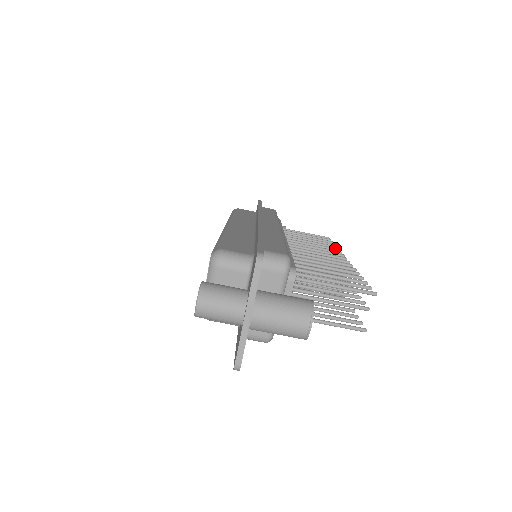
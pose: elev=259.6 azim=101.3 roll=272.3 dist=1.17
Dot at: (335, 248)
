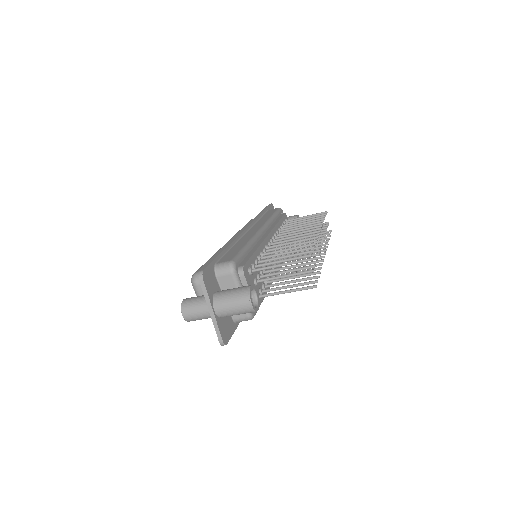
Dot at: (319, 223)
